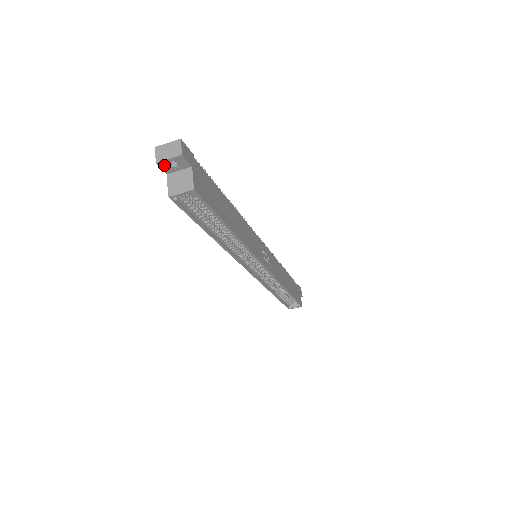
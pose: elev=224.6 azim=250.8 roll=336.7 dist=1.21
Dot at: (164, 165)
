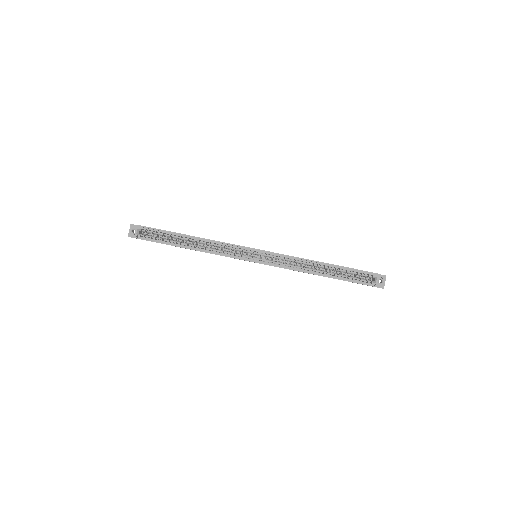
Dot at: (132, 235)
